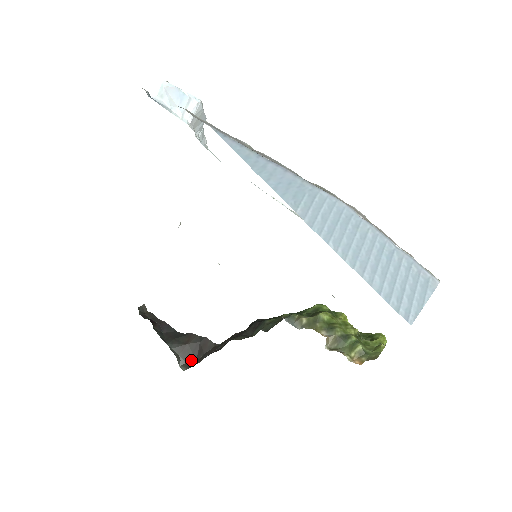
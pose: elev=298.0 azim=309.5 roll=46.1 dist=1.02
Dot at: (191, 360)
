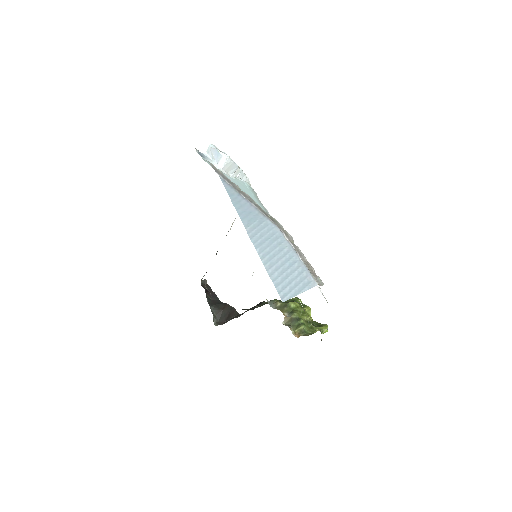
Dot at: (222, 320)
